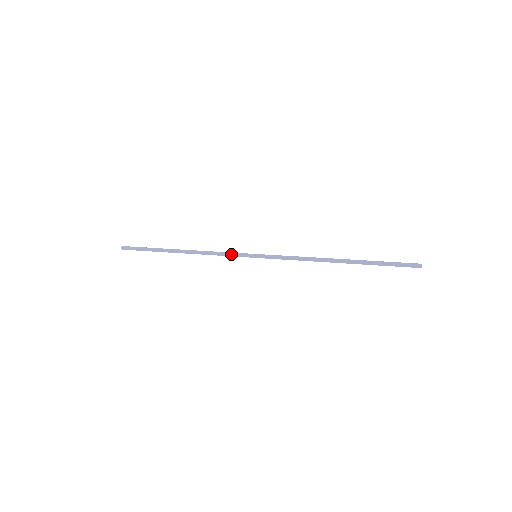
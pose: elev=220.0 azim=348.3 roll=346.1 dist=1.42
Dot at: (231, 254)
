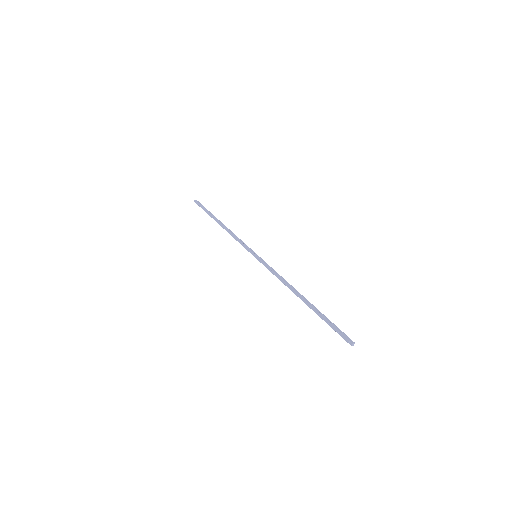
Dot at: (244, 244)
